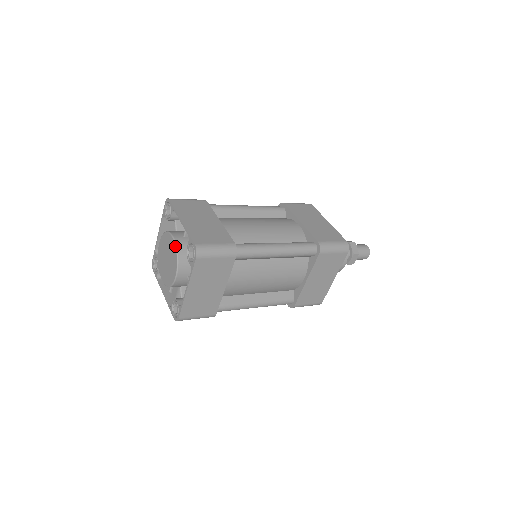
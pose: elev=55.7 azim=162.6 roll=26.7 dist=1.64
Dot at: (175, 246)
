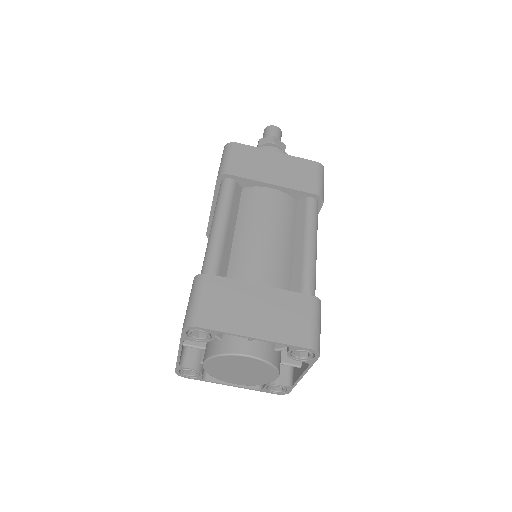
Dot at: (263, 362)
